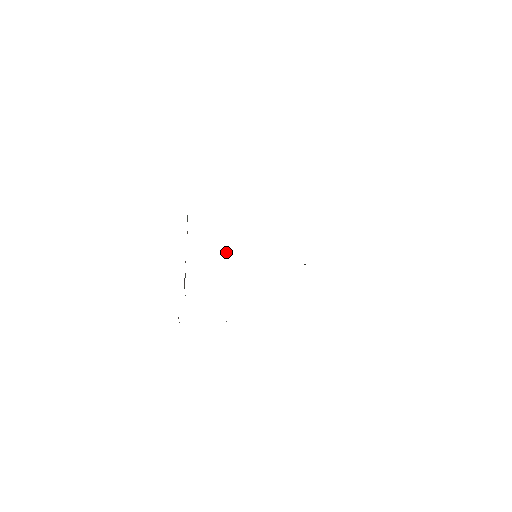
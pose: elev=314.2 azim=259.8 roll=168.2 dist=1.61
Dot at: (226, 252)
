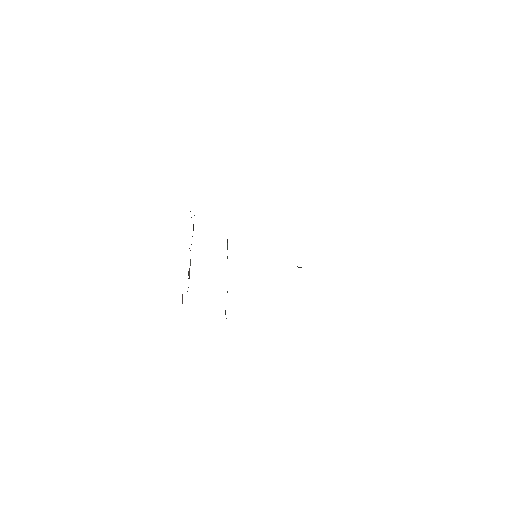
Dot at: occluded
